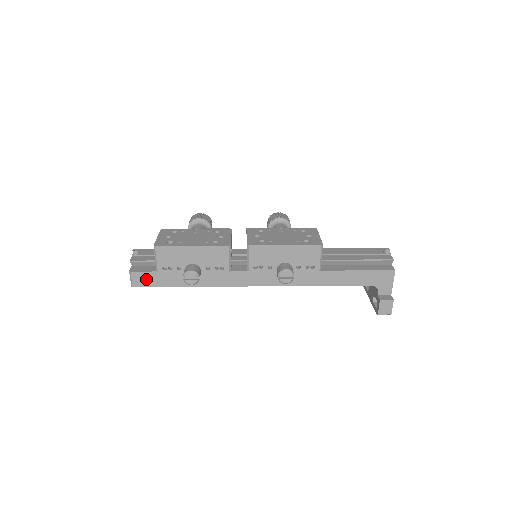
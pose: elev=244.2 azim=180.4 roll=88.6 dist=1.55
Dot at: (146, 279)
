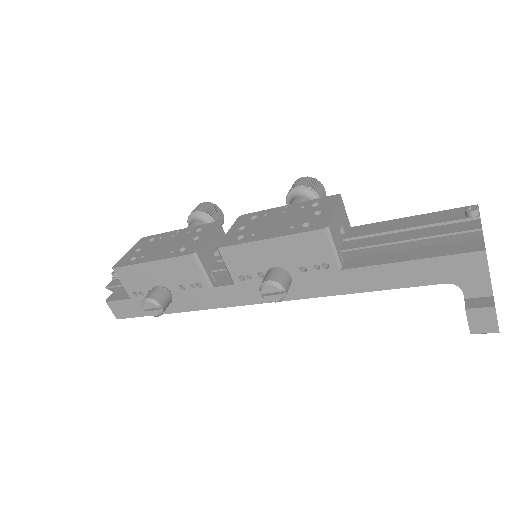
Dot at: (125, 309)
